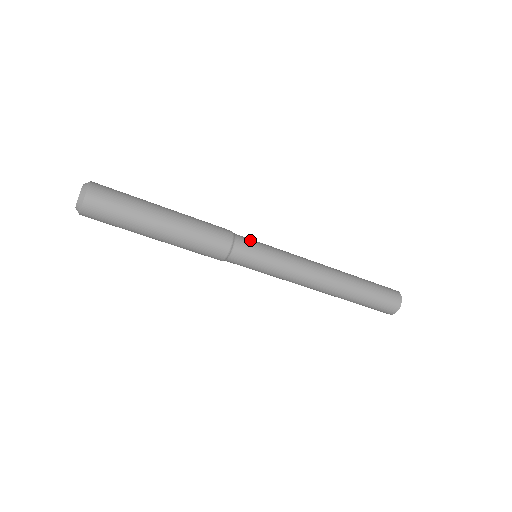
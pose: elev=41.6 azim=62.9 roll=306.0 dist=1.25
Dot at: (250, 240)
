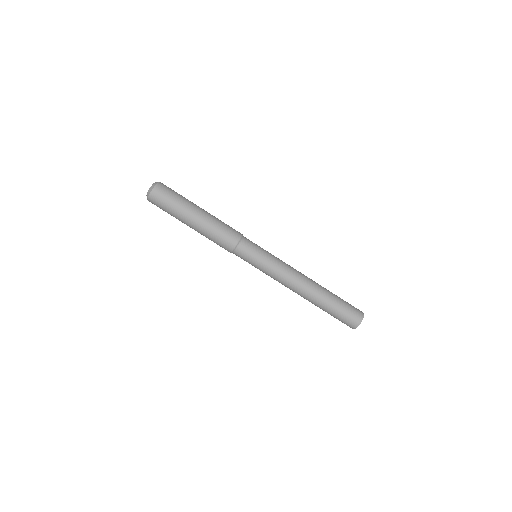
Dot at: occluded
